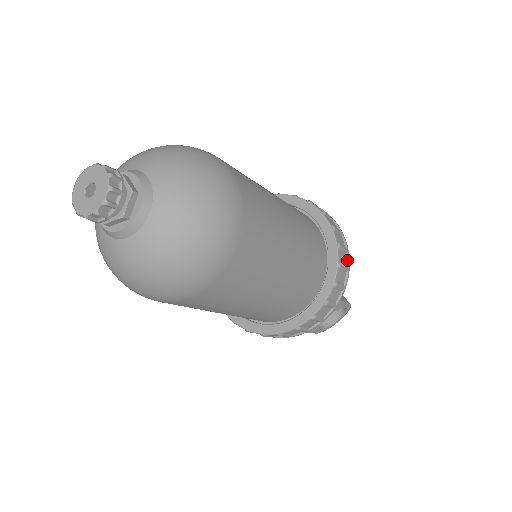
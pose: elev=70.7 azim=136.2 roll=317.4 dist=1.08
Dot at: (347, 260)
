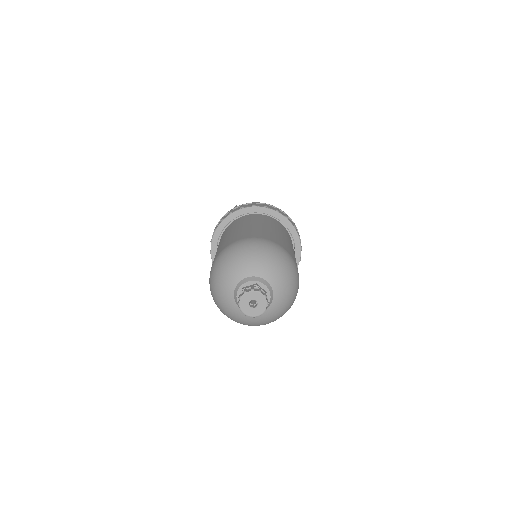
Dot at: (300, 241)
